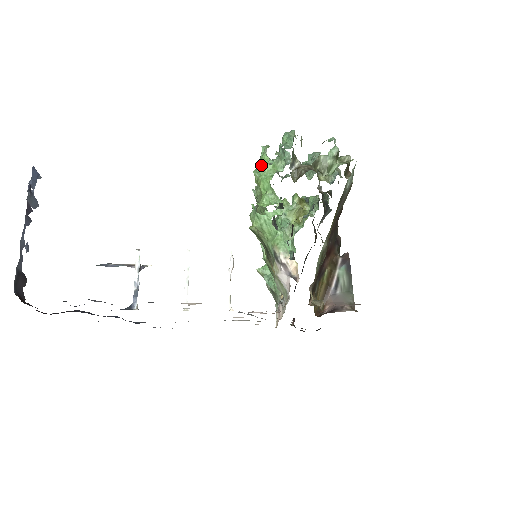
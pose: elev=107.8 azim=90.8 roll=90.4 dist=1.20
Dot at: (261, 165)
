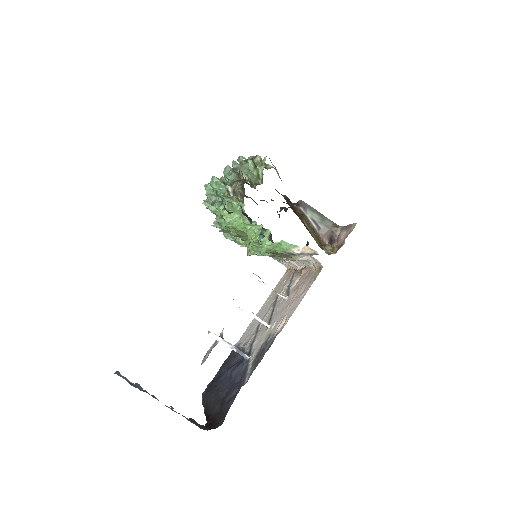
Dot at: (226, 218)
